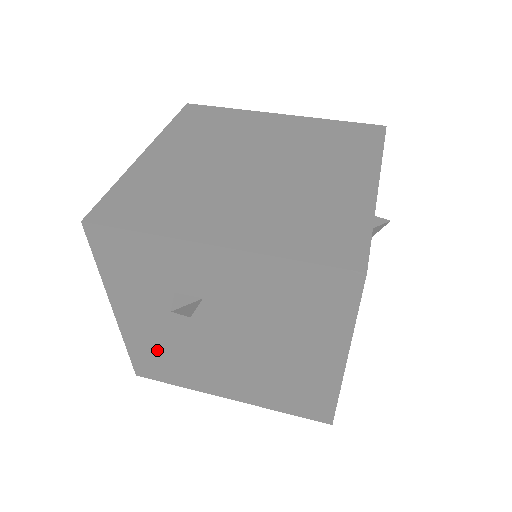
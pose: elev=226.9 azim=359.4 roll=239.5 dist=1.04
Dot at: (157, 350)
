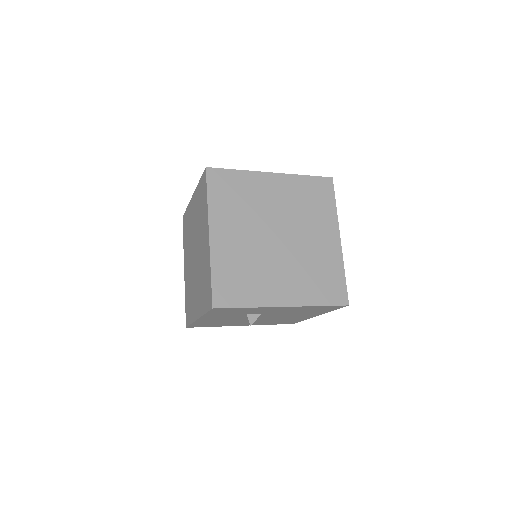
Dot at: occluded
